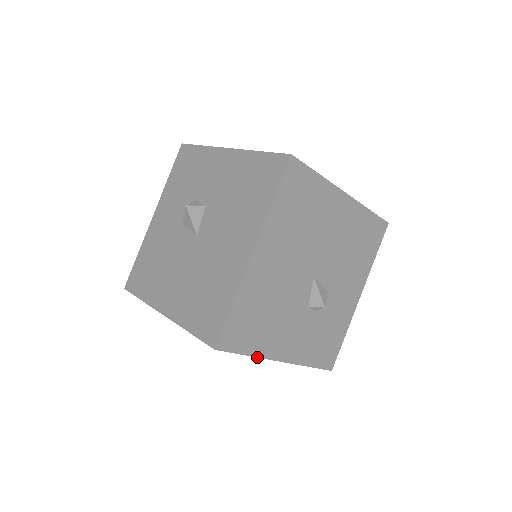
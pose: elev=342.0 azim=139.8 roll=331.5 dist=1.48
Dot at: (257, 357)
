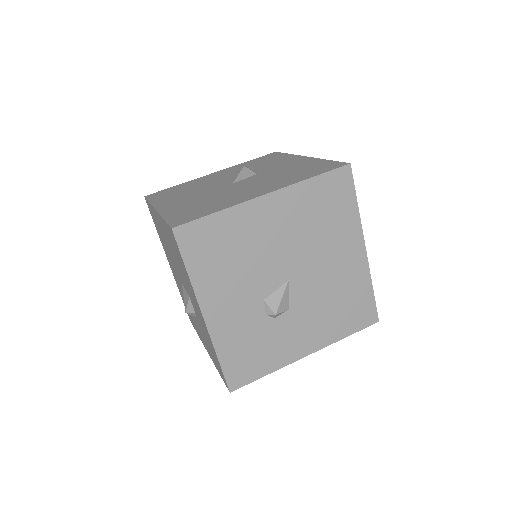
Dot at: (191, 283)
